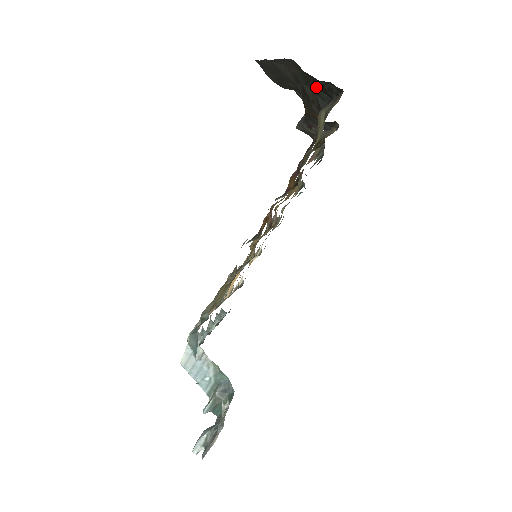
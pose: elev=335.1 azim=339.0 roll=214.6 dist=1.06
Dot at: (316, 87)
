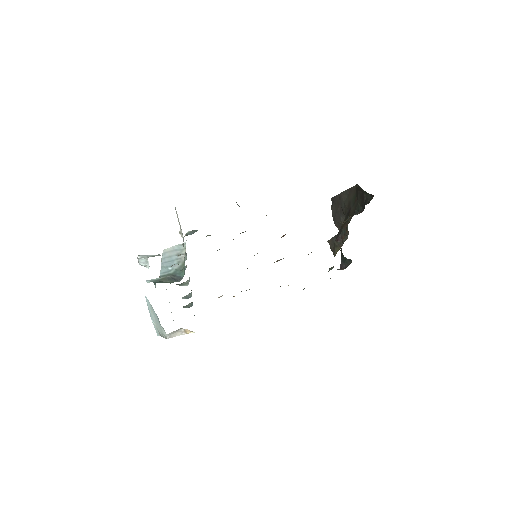
Dot at: (359, 202)
